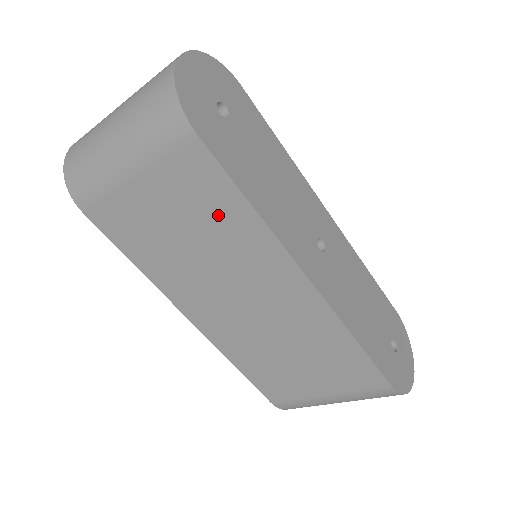
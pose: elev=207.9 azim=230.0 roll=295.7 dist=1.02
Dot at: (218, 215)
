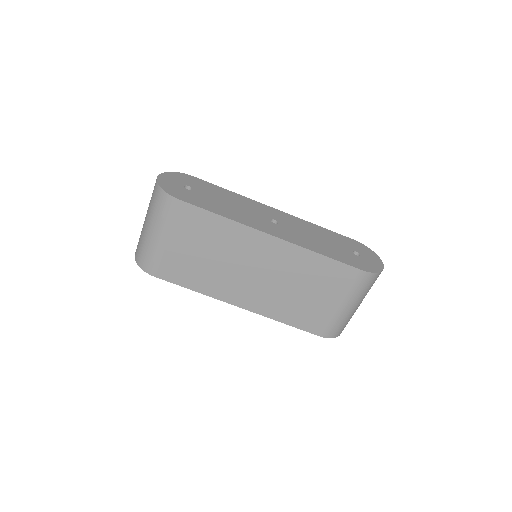
Dot at: (211, 231)
